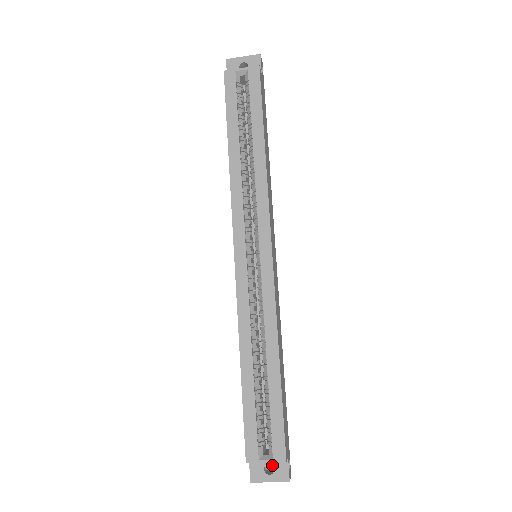
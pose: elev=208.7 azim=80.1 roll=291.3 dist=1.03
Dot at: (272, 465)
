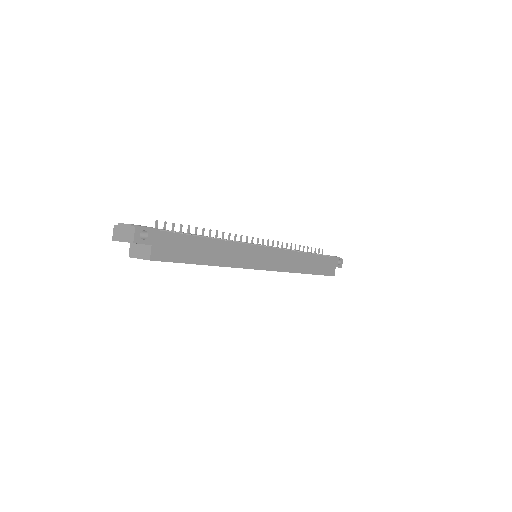
Dot at: occluded
